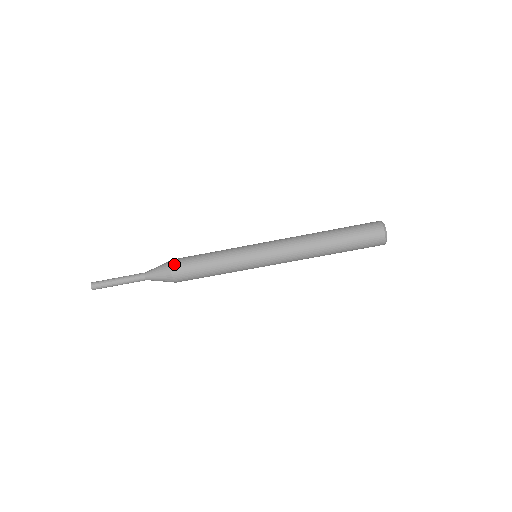
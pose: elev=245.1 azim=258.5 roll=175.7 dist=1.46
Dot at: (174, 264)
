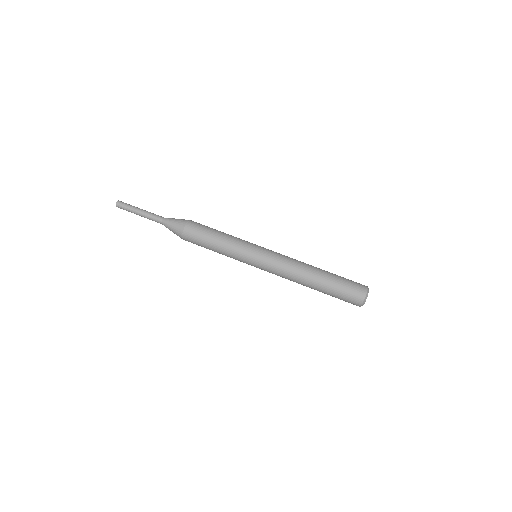
Dot at: (189, 225)
